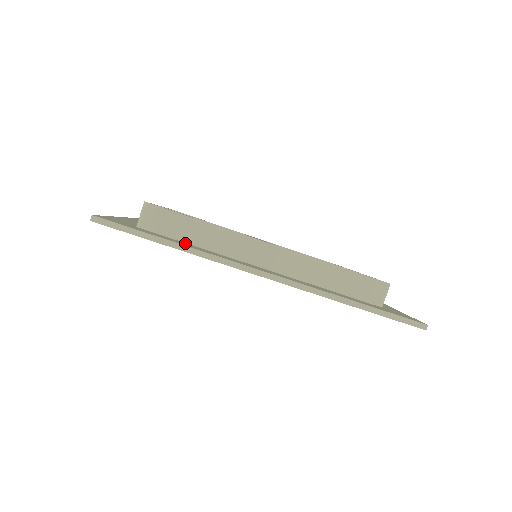
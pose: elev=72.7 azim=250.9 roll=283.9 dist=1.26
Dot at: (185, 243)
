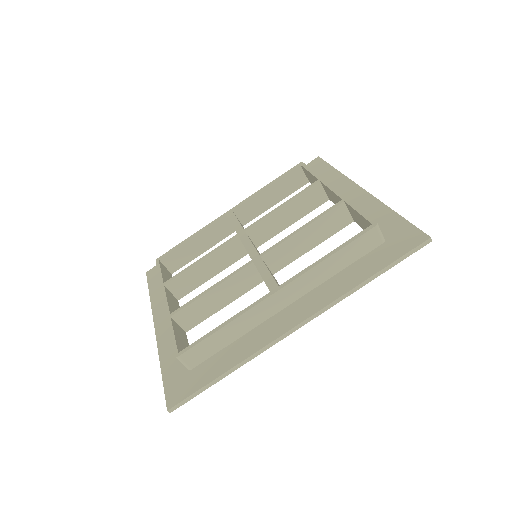
Dot at: (227, 350)
